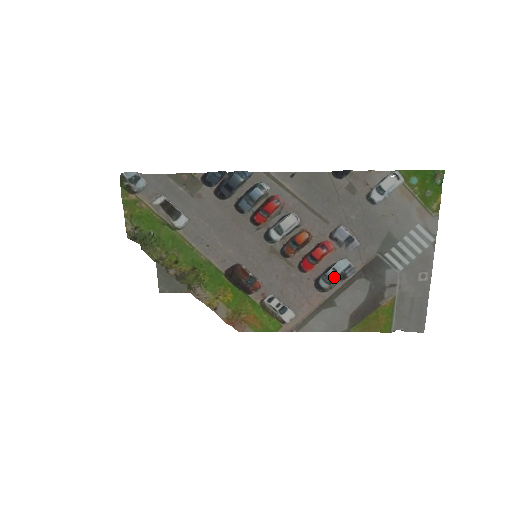
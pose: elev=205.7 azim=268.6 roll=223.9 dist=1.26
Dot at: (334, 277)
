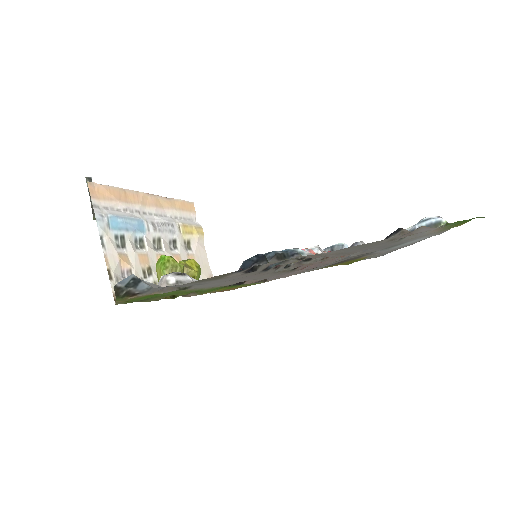
Dot at: occluded
